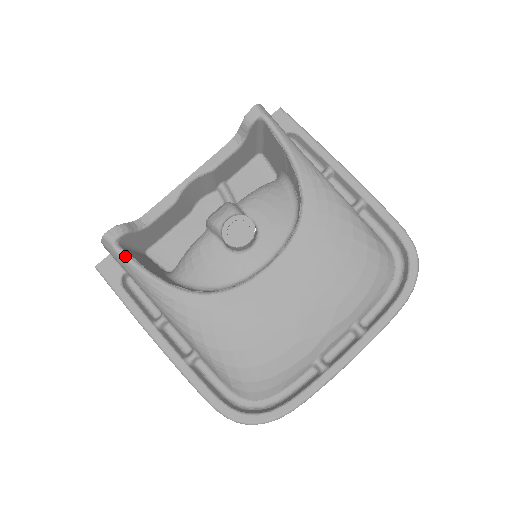
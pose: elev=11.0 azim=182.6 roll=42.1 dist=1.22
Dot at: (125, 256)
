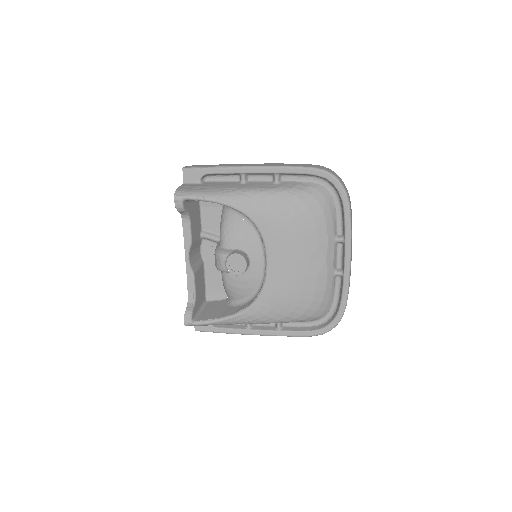
Dot at: (203, 323)
